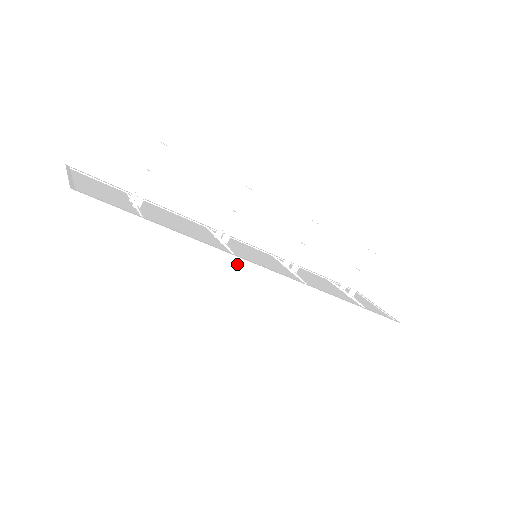
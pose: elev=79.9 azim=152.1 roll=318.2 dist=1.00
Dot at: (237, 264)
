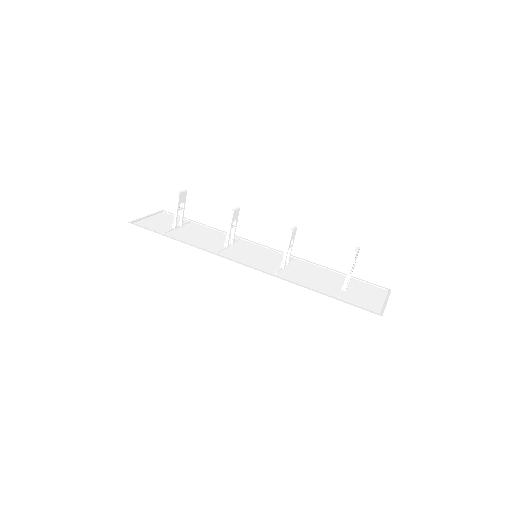
Dot at: (216, 259)
